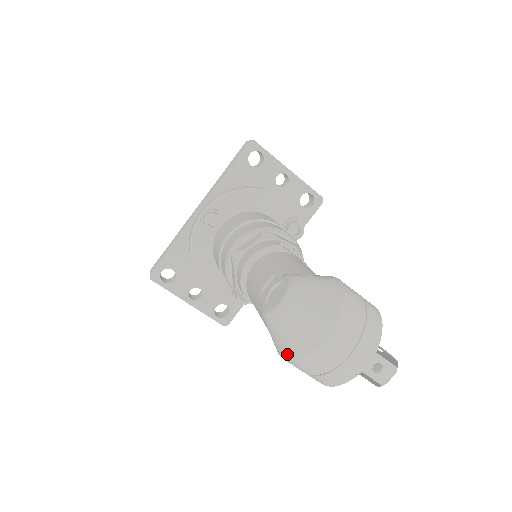
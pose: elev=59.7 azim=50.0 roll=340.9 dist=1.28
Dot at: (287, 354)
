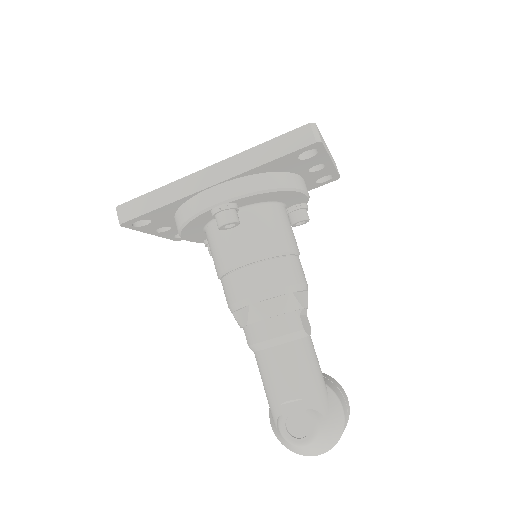
Dot at: (282, 444)
